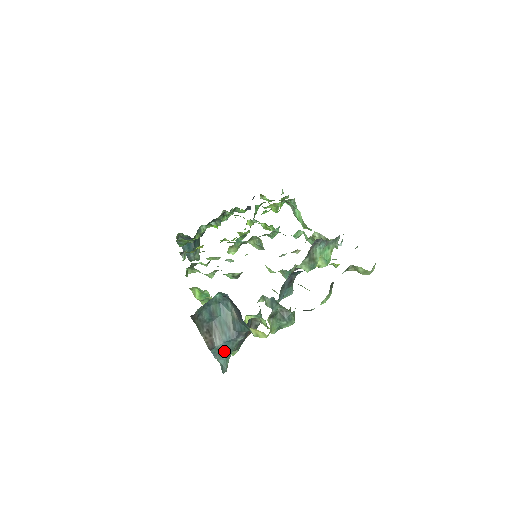
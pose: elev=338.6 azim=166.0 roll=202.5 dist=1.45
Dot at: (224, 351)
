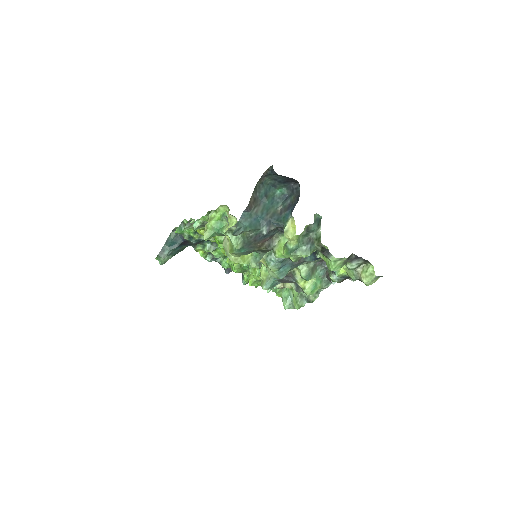
Dot at: (252, 220)
